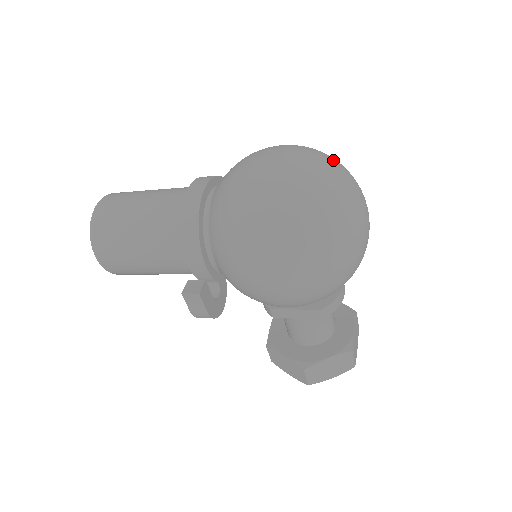
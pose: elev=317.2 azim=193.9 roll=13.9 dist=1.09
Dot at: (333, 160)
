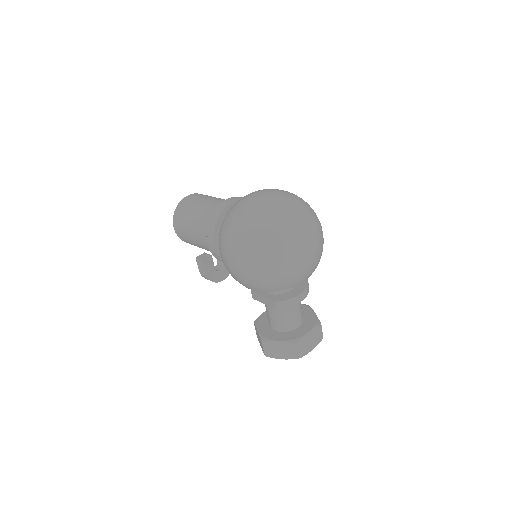
Dot at: (300, 206)
